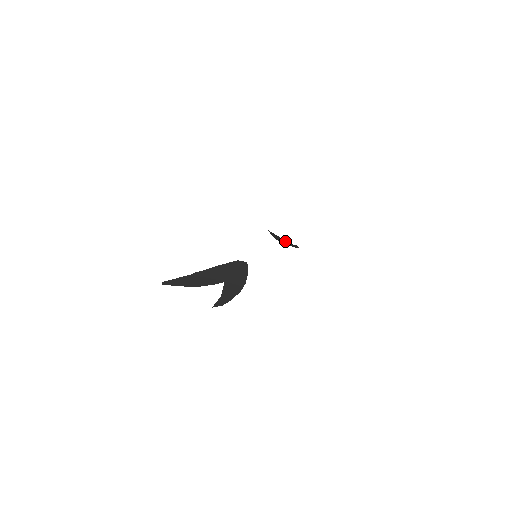
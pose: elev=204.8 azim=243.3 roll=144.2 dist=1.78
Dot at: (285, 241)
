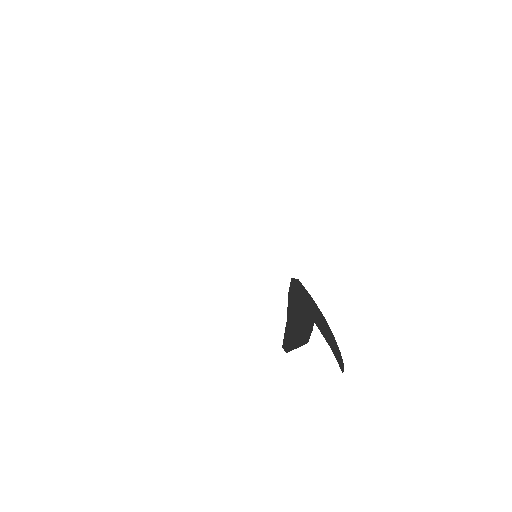
Dot at: occluded
